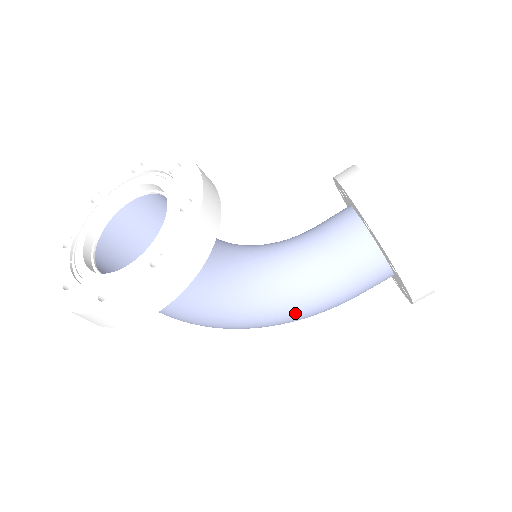
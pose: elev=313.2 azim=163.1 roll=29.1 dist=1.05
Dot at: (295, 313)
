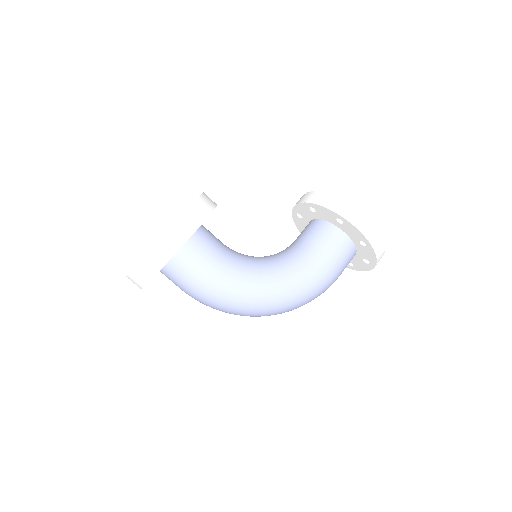
Dot at: (295, 279)
